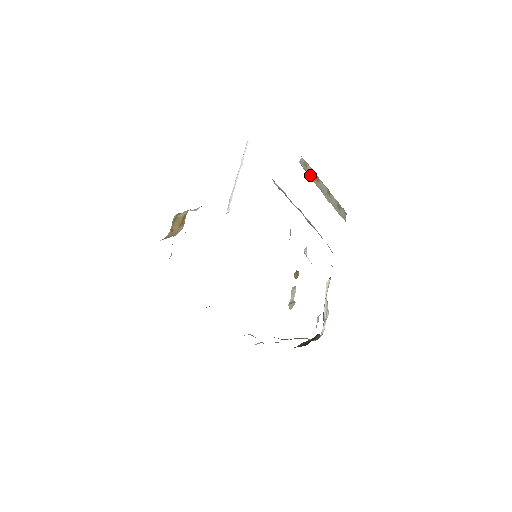
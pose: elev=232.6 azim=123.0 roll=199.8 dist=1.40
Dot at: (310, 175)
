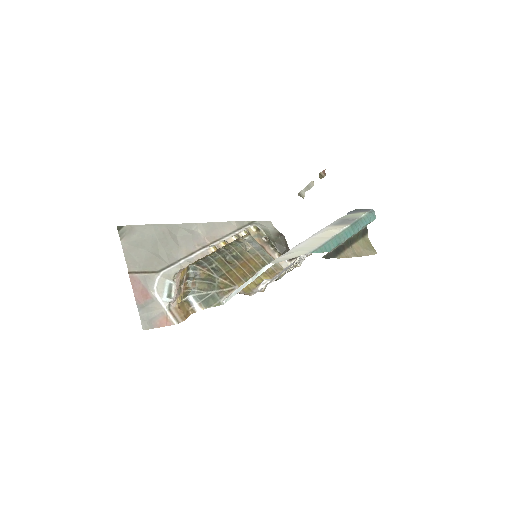
Dot at: occluded
